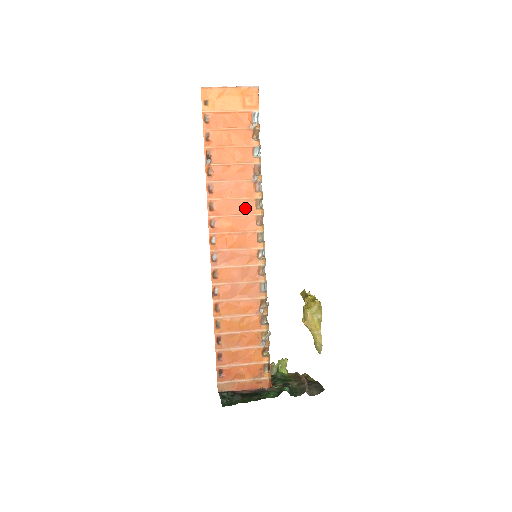
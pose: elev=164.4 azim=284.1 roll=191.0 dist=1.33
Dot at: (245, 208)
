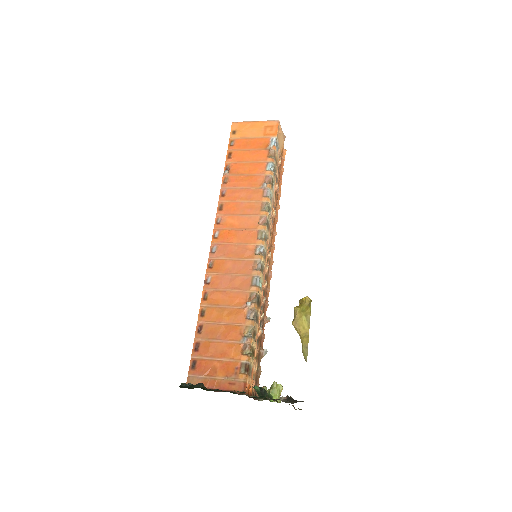
Dot at: (251, 209)
